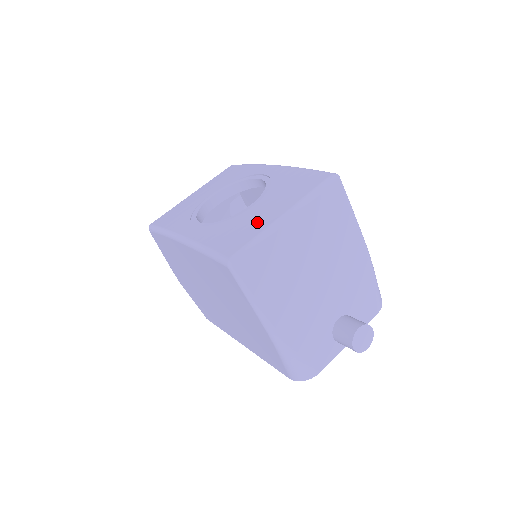
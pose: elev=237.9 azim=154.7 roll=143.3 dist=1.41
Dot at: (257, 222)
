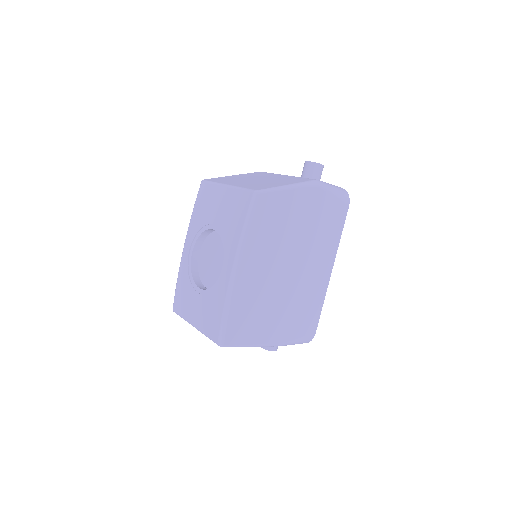
Dot at: (188, 309)
